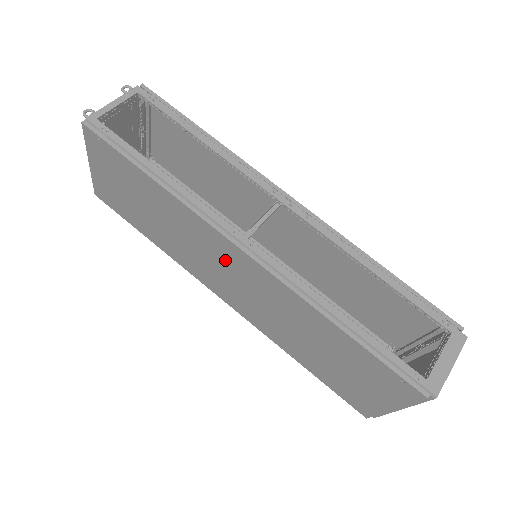
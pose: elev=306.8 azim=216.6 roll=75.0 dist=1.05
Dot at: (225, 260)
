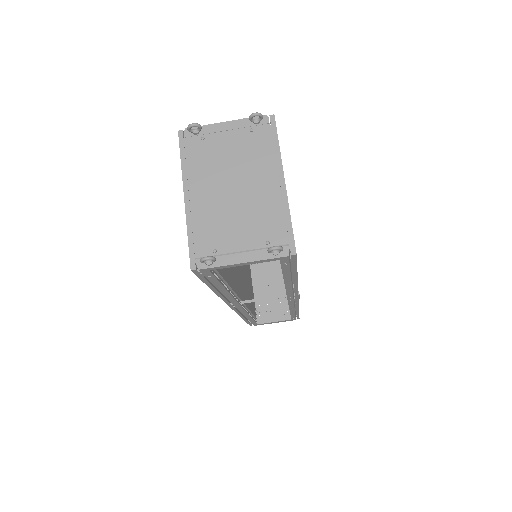
Dot at: occluded
